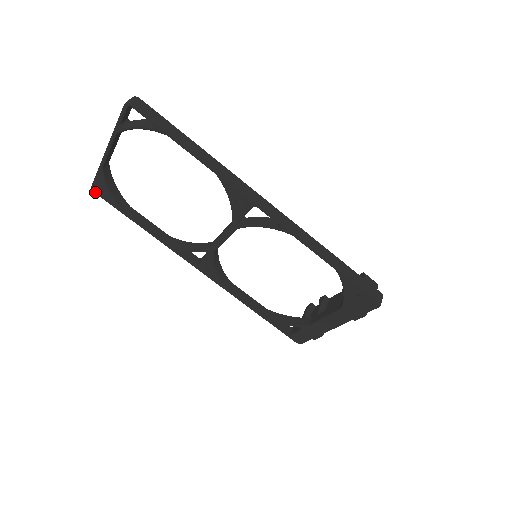
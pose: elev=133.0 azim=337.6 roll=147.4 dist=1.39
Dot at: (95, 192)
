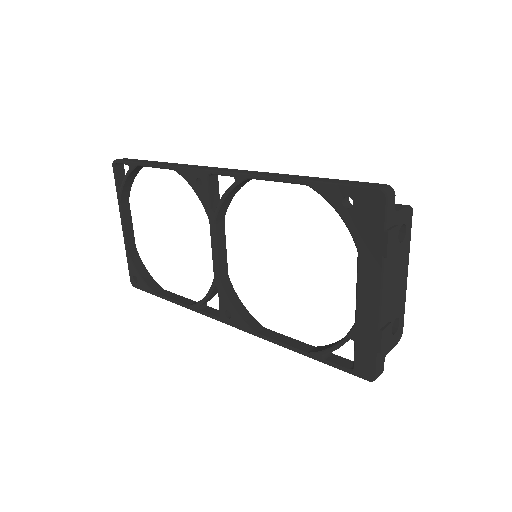
Dot at: (134, 286)
